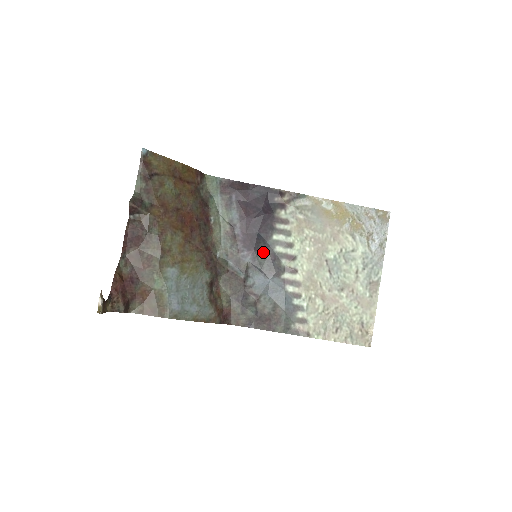
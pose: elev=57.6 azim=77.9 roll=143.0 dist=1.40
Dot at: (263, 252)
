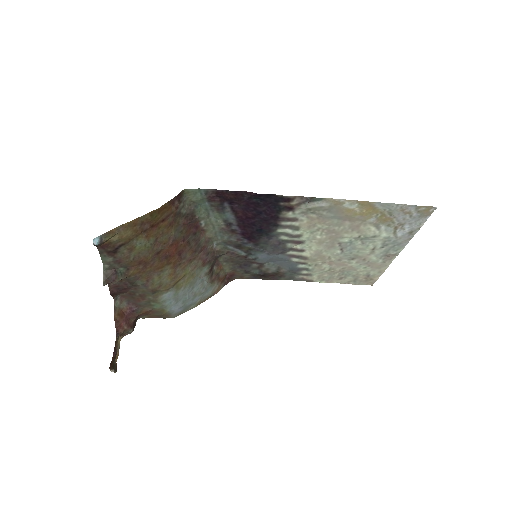
Dot at: (266, 241)
